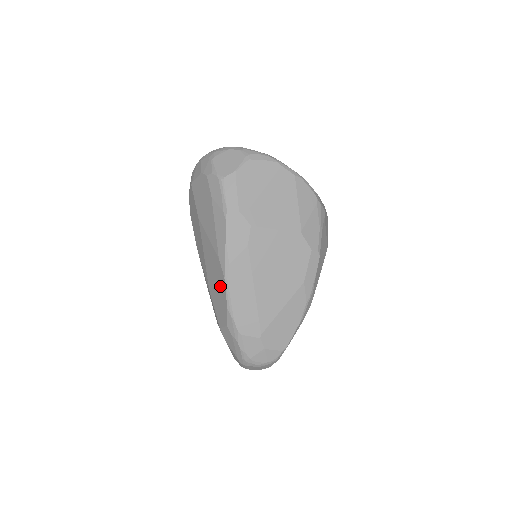
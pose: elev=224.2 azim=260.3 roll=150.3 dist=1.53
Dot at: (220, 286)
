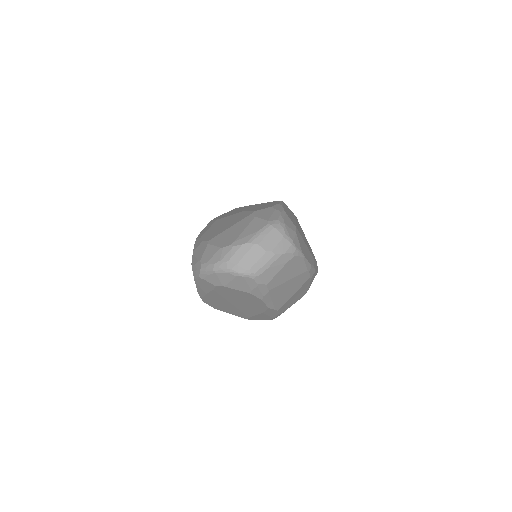
Dot at: occluded
